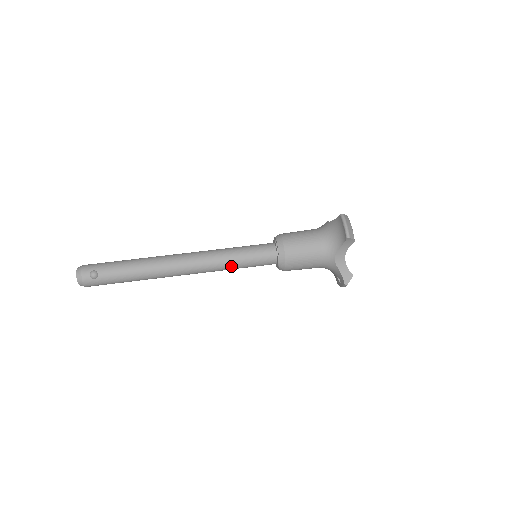
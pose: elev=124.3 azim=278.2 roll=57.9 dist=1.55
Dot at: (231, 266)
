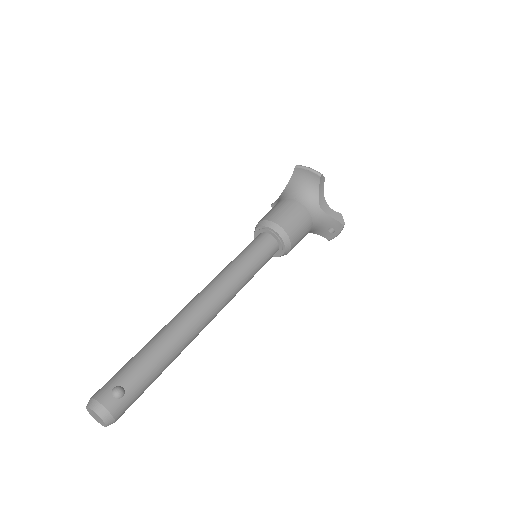
Dot at: (247, 276)
